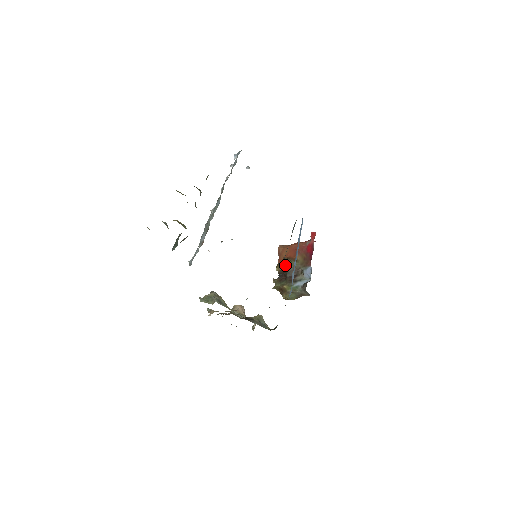
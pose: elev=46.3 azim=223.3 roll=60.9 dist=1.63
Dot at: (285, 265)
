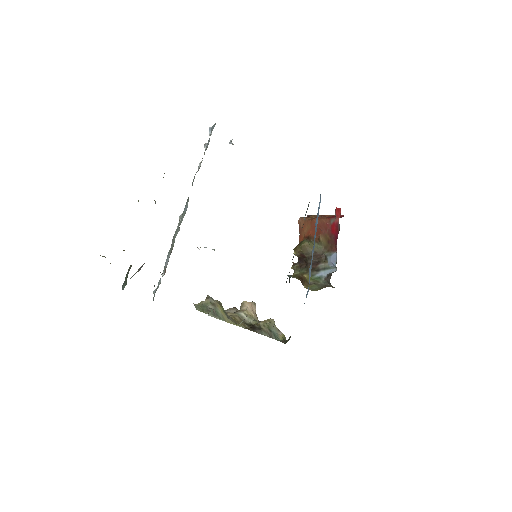
Dot at: (304, 249)
